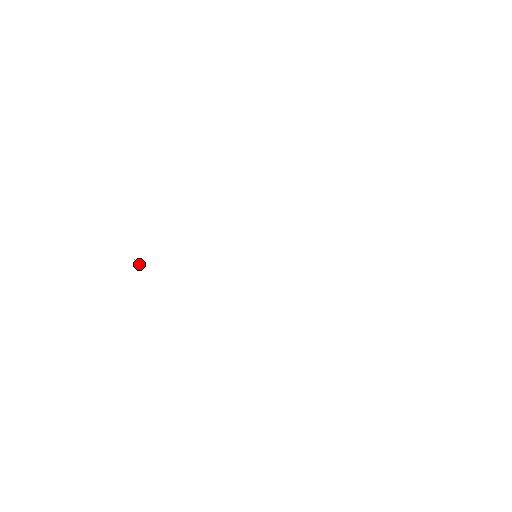
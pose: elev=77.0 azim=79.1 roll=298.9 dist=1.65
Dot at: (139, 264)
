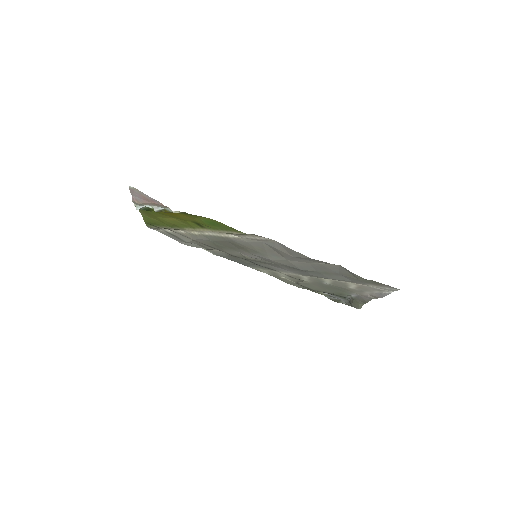
Dot at: (142, 207)
